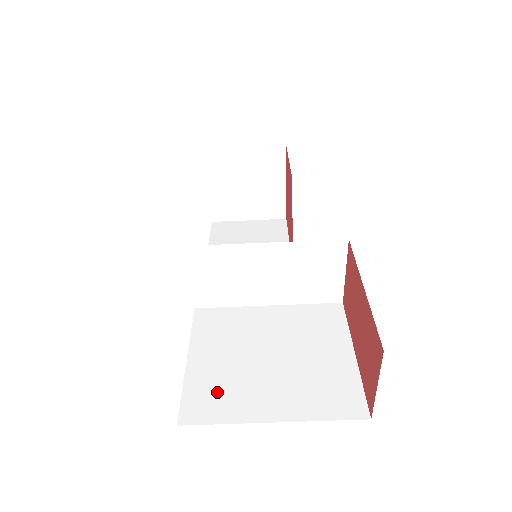
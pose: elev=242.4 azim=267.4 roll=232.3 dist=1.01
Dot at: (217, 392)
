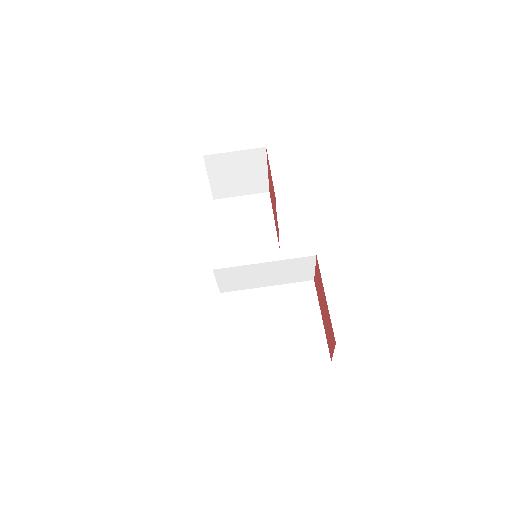
Dot at: (245, 353)
